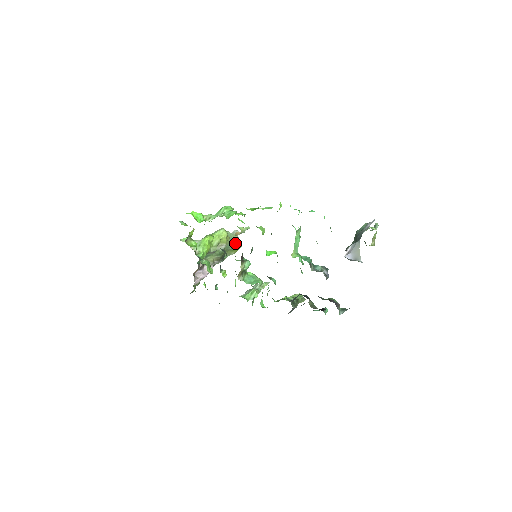
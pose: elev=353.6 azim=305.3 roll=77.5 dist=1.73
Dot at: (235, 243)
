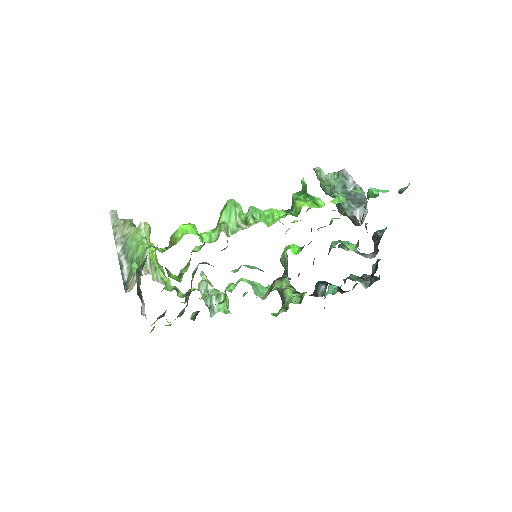
Dot at: occluded
